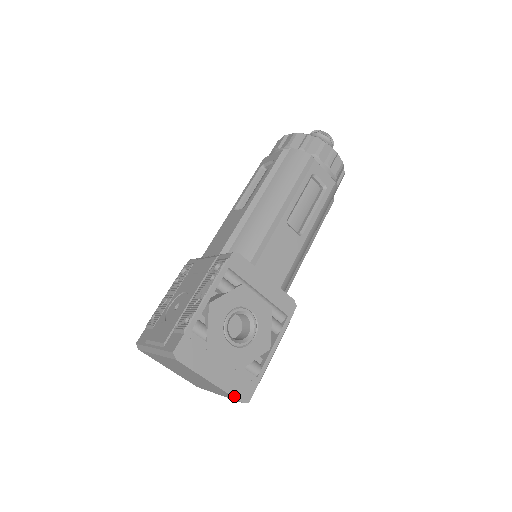
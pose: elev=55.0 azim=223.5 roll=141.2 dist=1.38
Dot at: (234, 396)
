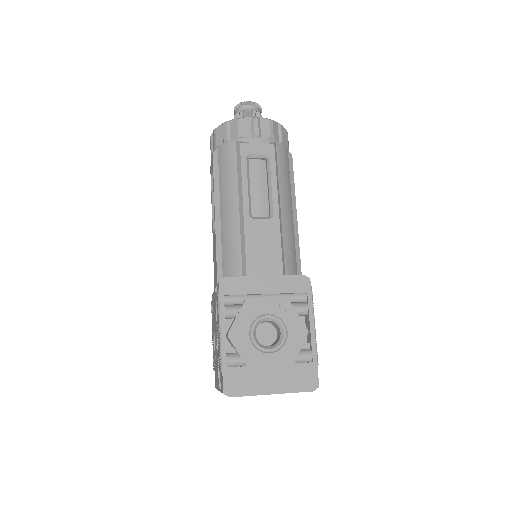
Dot at: (301, 391)
